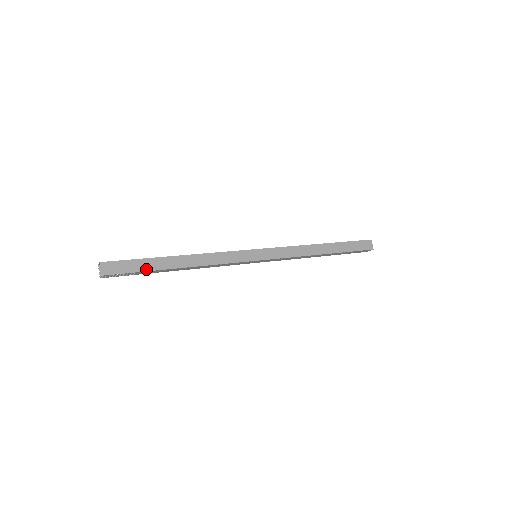
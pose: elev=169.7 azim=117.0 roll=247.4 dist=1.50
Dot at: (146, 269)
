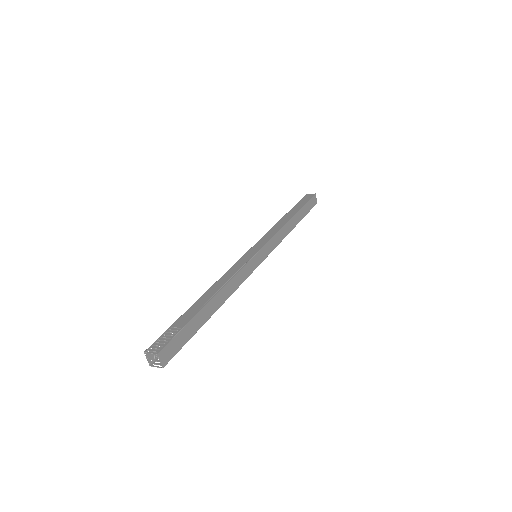
Dot at: (194, 332)
